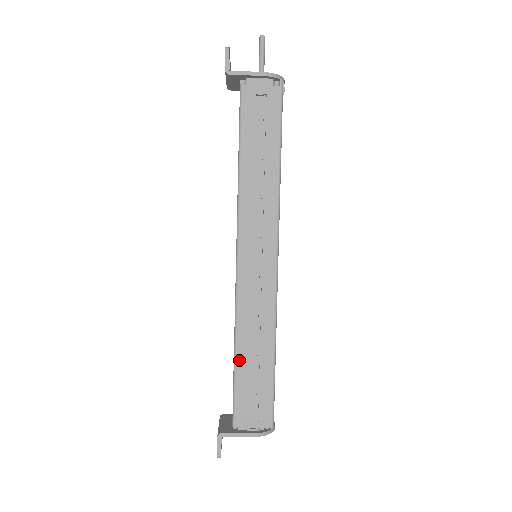
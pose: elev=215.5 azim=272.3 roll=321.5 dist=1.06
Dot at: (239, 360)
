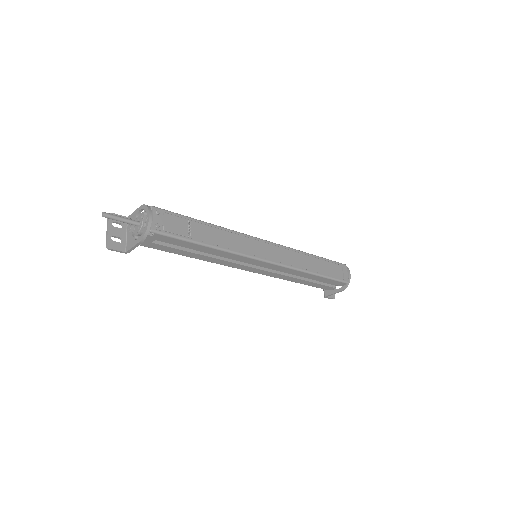
Dot at: (301, 283)
